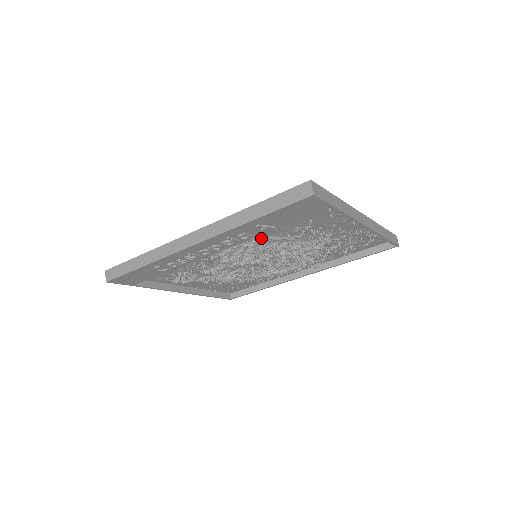
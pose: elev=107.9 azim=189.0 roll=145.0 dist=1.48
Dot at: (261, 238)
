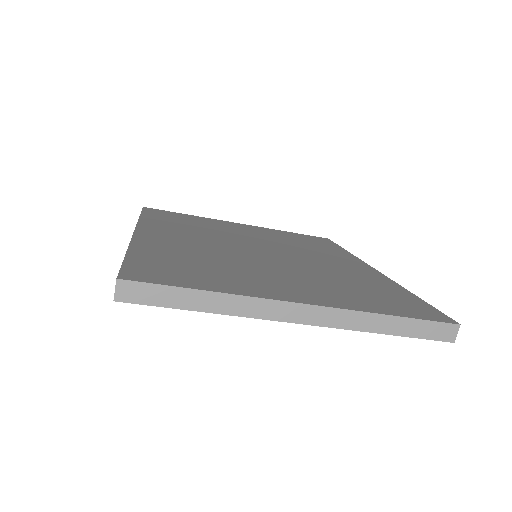
Dot at: occluded
